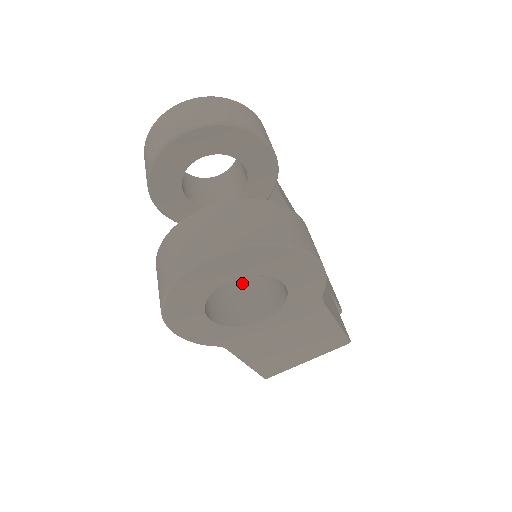
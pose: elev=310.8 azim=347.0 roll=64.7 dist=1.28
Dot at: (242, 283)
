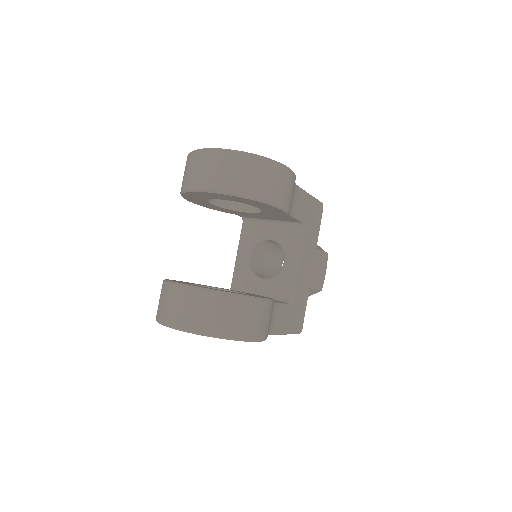
Dot at: occluded
